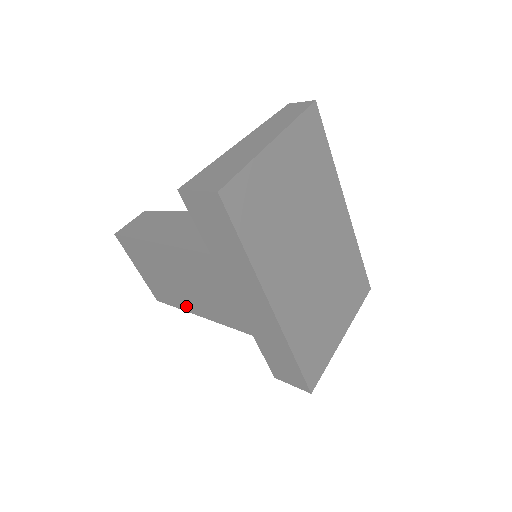
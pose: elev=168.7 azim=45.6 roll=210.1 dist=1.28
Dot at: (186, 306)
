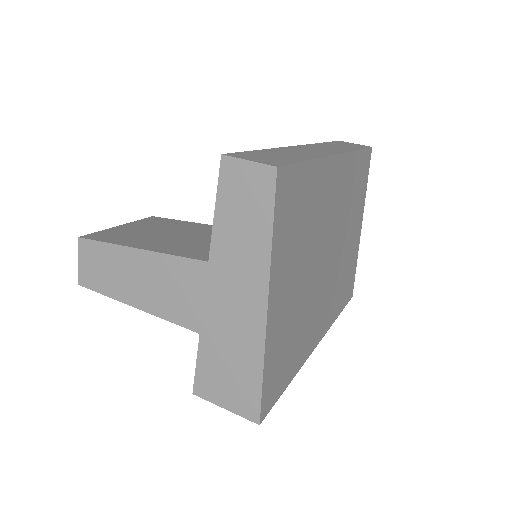
Dot at: occluded
